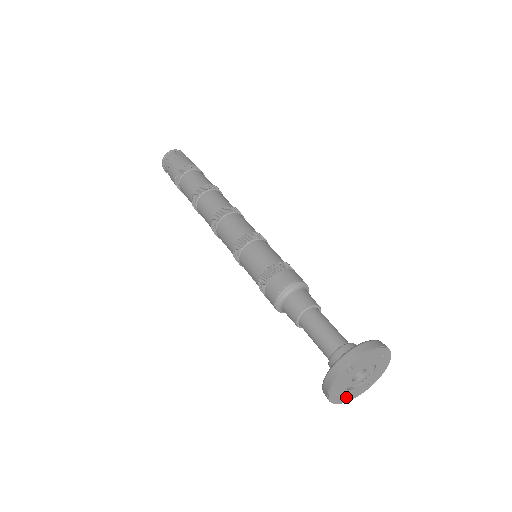
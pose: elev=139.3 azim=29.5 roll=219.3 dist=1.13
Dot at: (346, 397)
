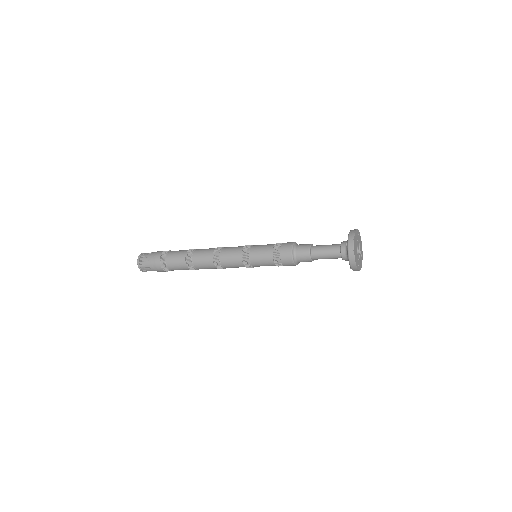
Dot at: (359, 266)
